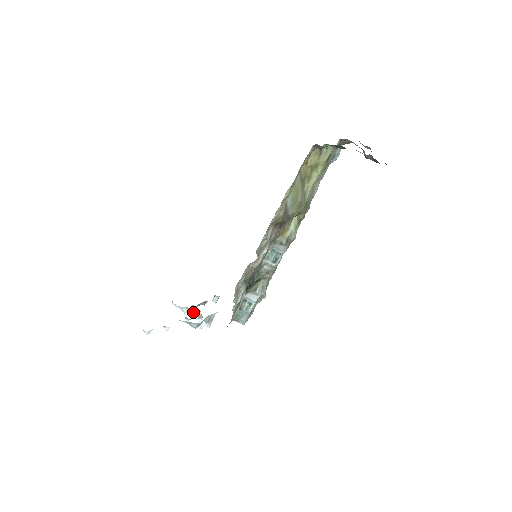
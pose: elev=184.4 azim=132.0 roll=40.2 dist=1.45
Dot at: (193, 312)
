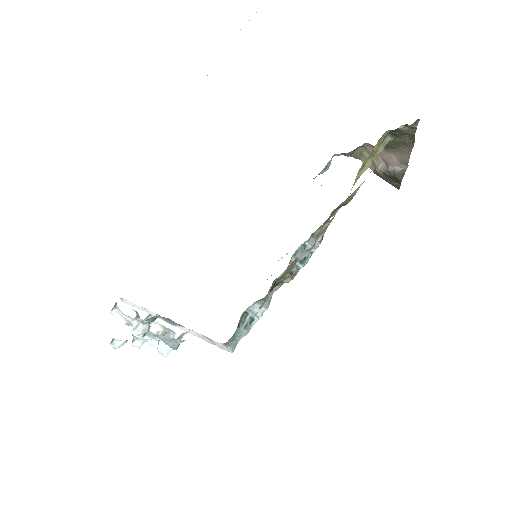
Dot at: occluded
